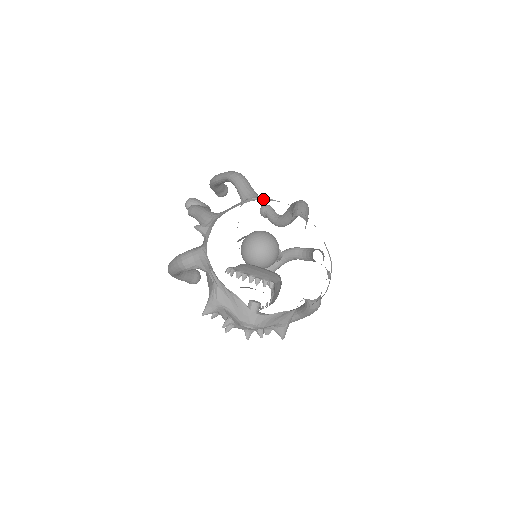
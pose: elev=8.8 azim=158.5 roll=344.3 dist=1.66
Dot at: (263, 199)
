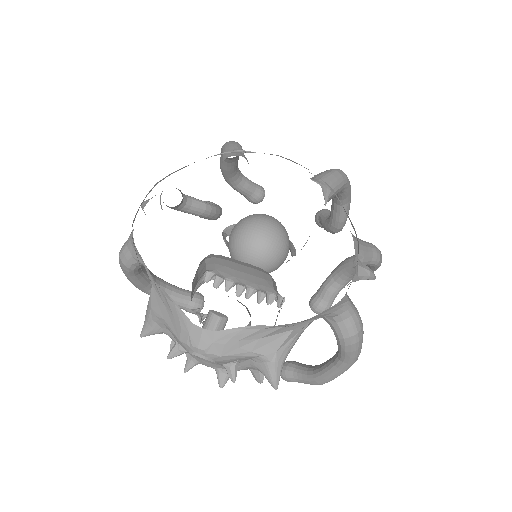
Dot at: (235, 152)
